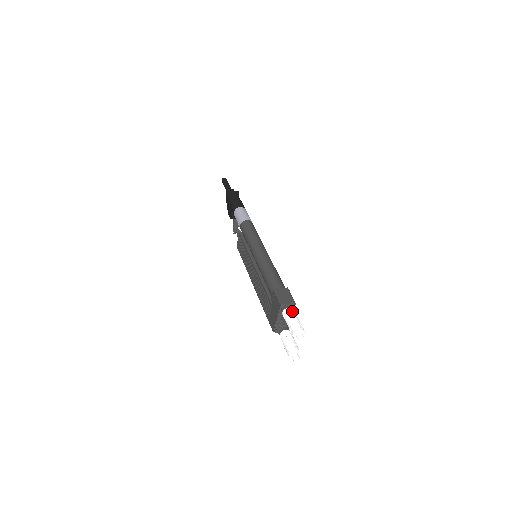
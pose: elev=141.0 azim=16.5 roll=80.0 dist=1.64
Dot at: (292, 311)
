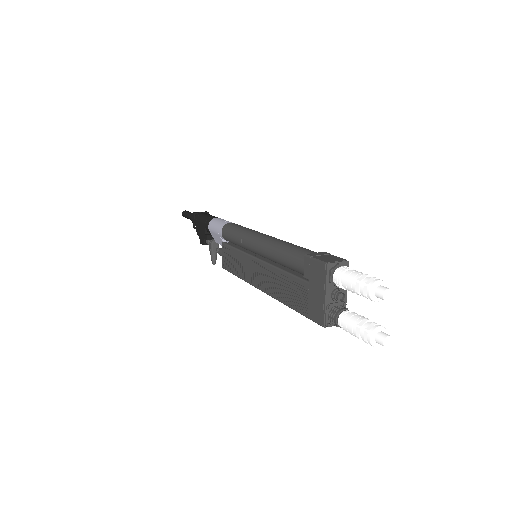
Dot at: (349, 268)
